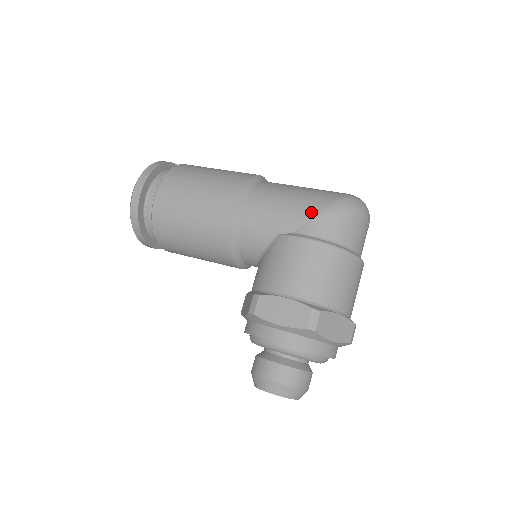
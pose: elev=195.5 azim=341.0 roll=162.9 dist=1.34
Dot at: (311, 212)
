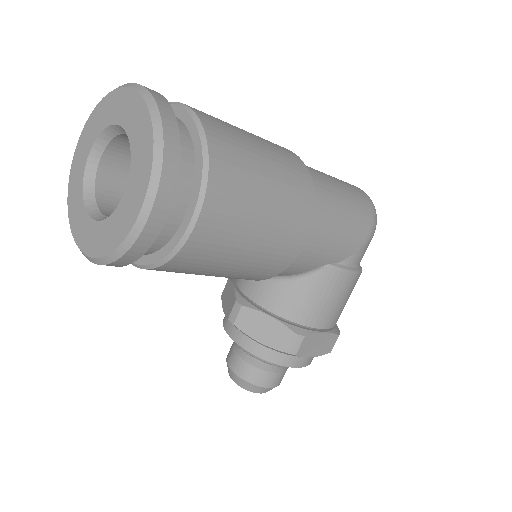
Dot at: (362, 240)
